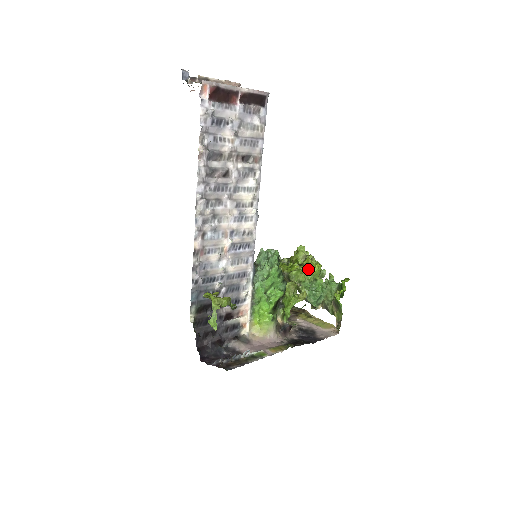
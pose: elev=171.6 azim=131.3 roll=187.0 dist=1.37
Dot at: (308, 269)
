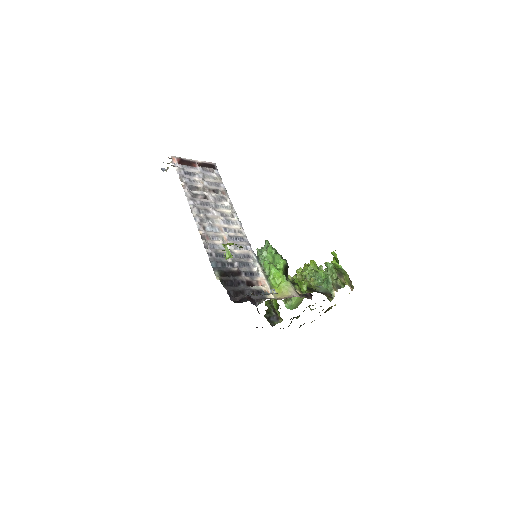
Dot at: (306, 267)
